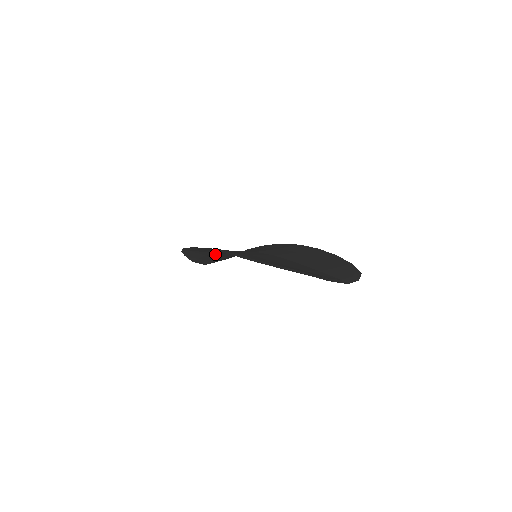
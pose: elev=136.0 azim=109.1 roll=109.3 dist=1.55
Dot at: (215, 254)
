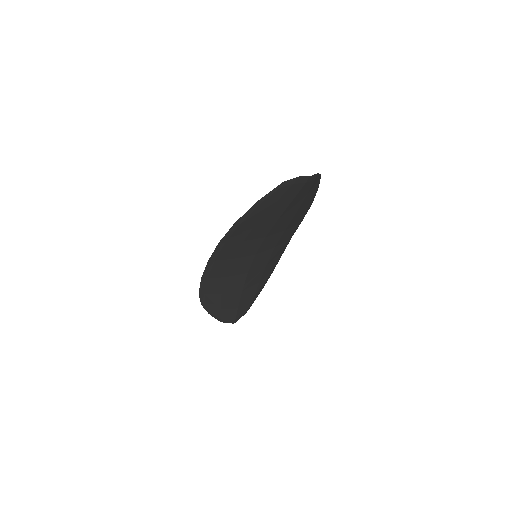
Dot at: (227, 284)
